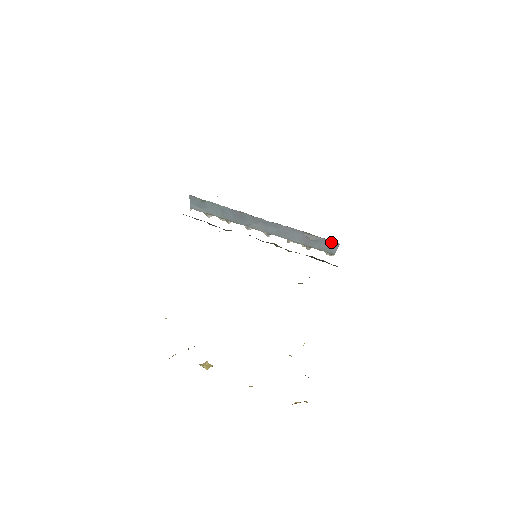
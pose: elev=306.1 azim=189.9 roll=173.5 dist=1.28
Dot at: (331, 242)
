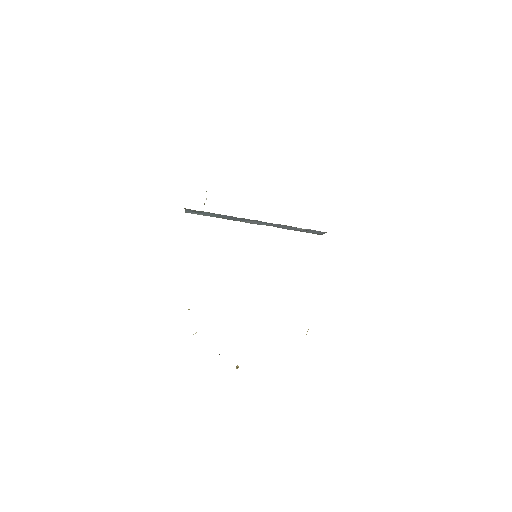
Dot at: (319, 231)
